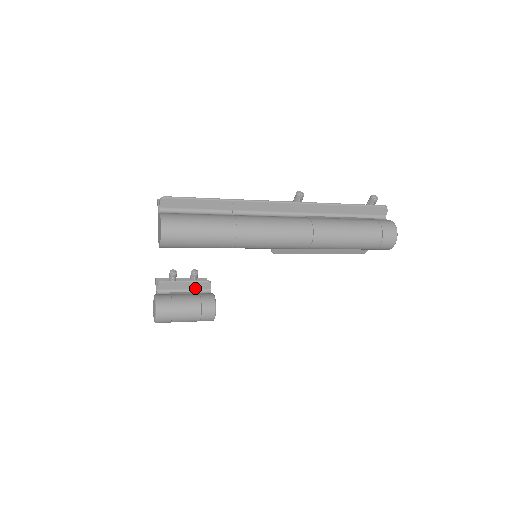
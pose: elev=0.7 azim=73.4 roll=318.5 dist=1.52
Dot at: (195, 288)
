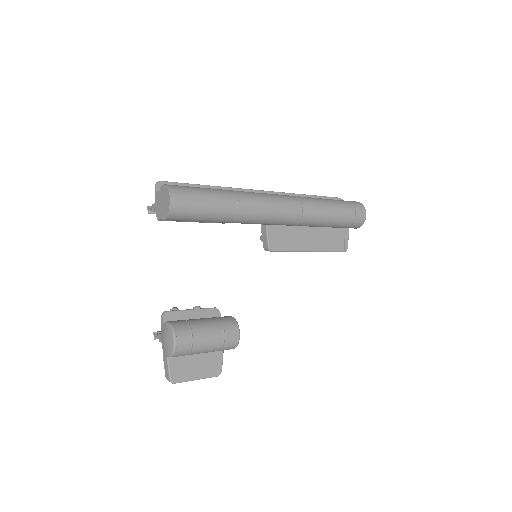
Dot at: occluded
